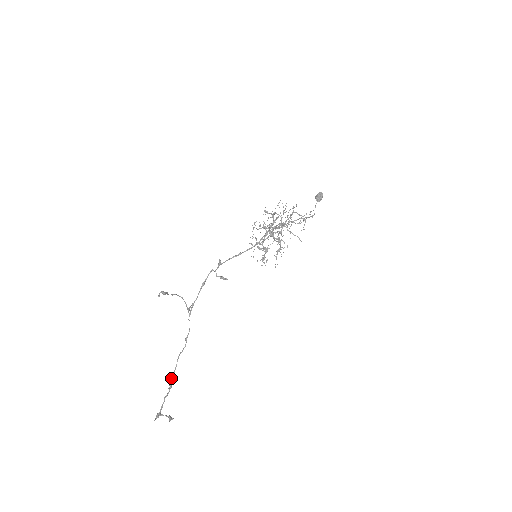
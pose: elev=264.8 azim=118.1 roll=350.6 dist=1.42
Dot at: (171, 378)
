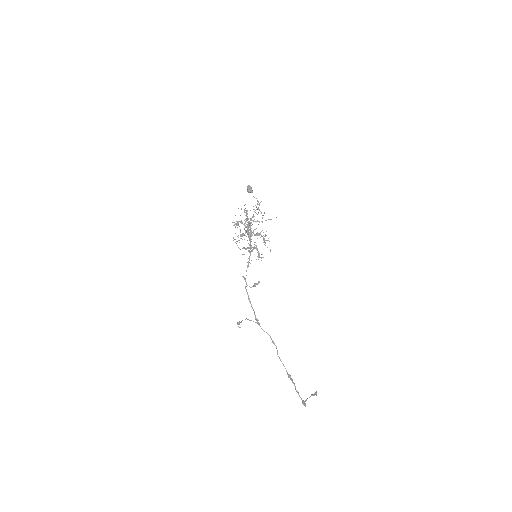
Dot at: occluded
